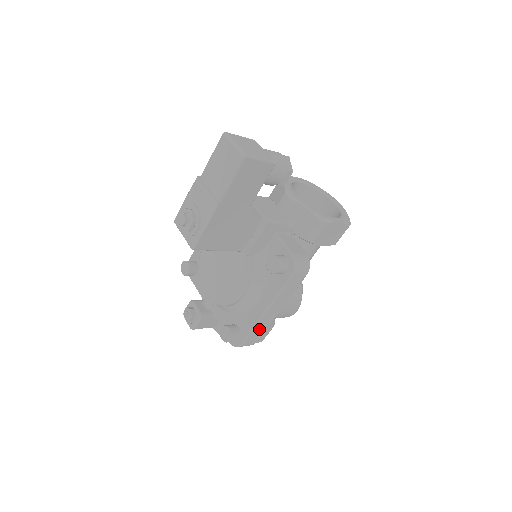
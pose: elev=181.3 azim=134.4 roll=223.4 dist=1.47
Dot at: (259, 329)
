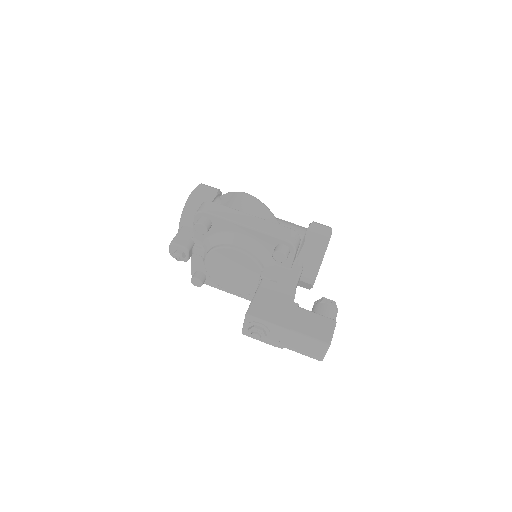
Dot at: occluded
